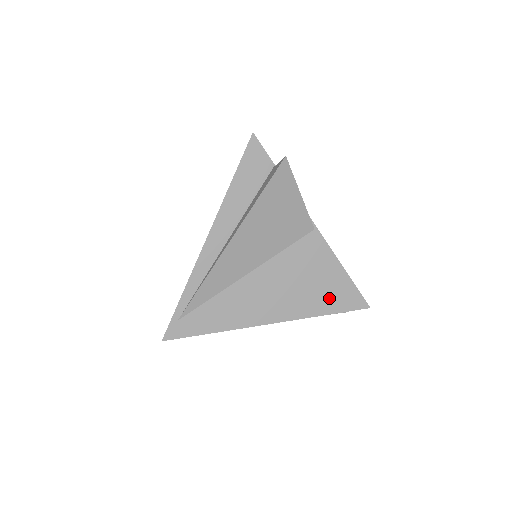
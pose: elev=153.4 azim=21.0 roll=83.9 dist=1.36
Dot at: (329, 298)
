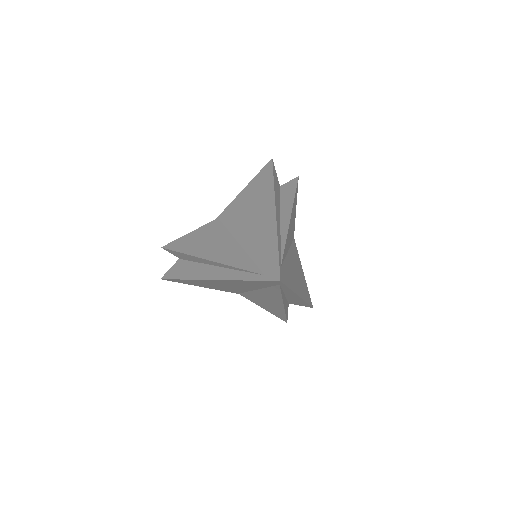
Dot at: occluded
